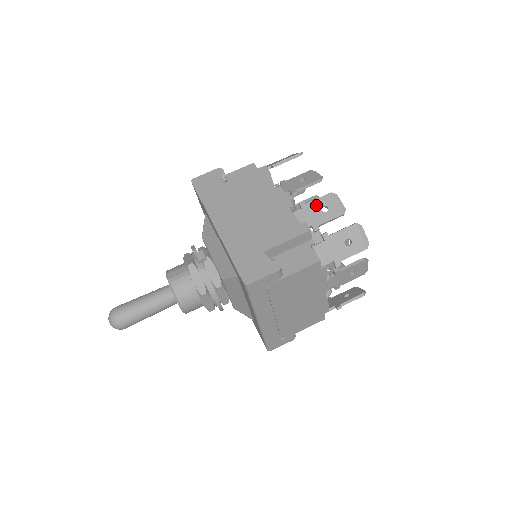
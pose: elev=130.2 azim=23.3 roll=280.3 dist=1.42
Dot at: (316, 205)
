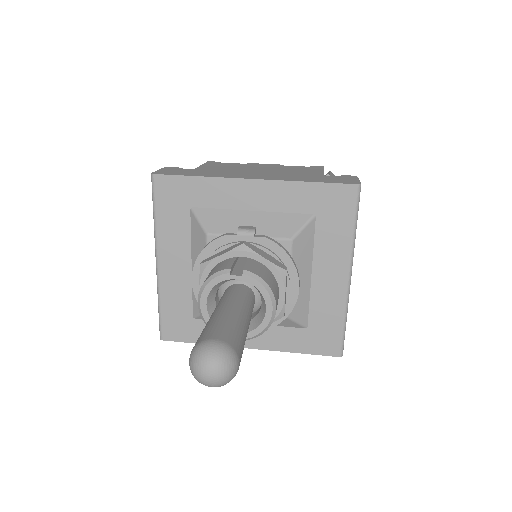
Dot at: occluded
